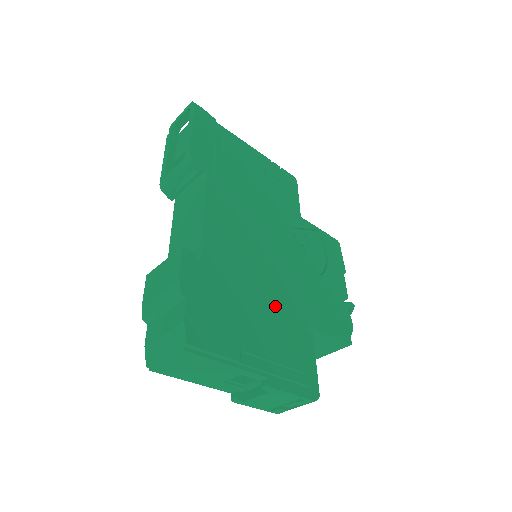
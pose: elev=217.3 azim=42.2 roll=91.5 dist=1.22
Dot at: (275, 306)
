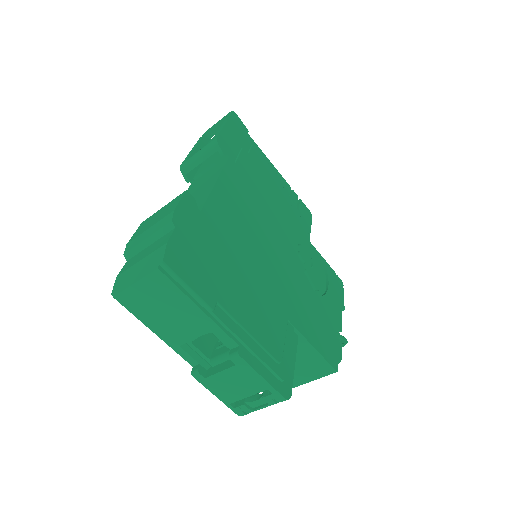
Dot at: (264, 290)
